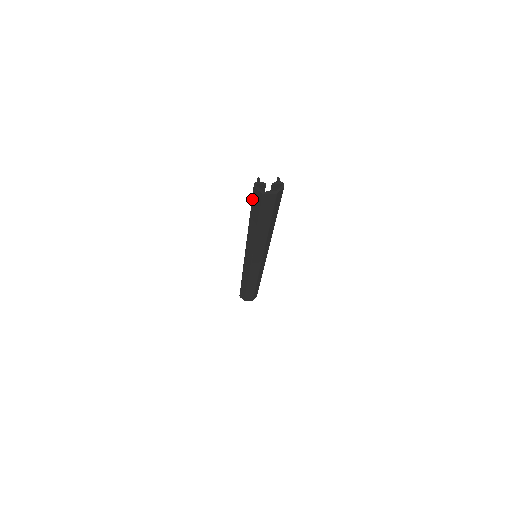
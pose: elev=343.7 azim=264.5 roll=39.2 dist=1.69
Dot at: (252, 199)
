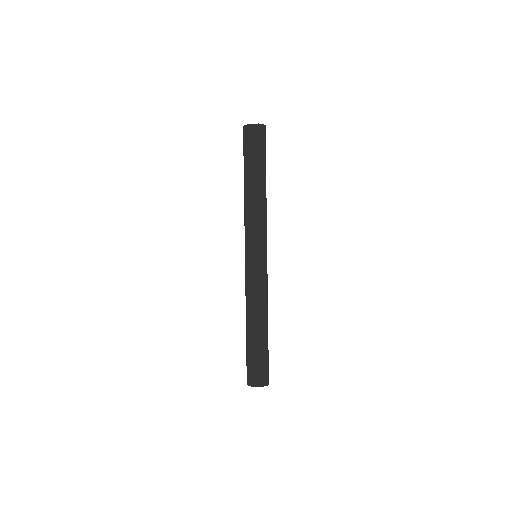
Dot at: (243, 144)
